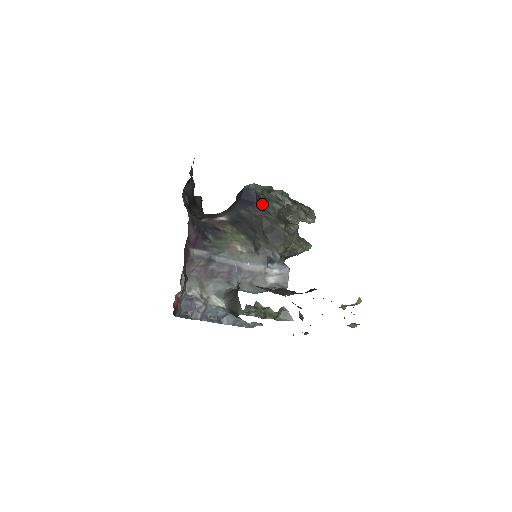
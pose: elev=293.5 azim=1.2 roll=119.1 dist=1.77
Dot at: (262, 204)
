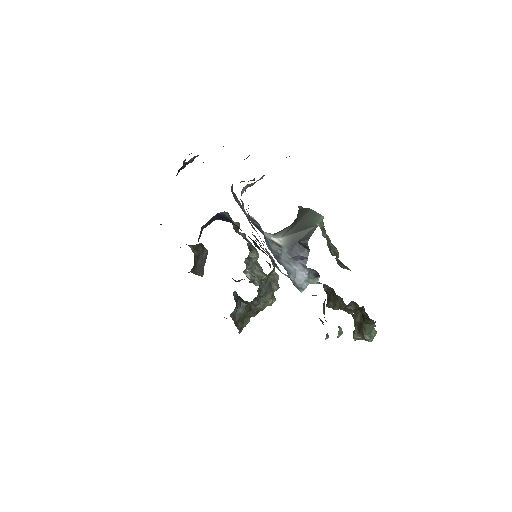
Dot at: occluded
